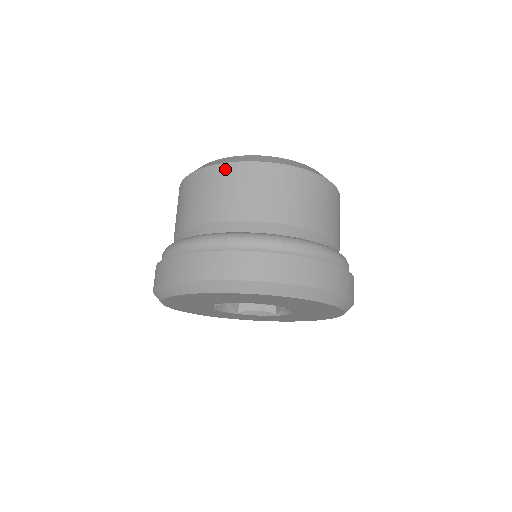
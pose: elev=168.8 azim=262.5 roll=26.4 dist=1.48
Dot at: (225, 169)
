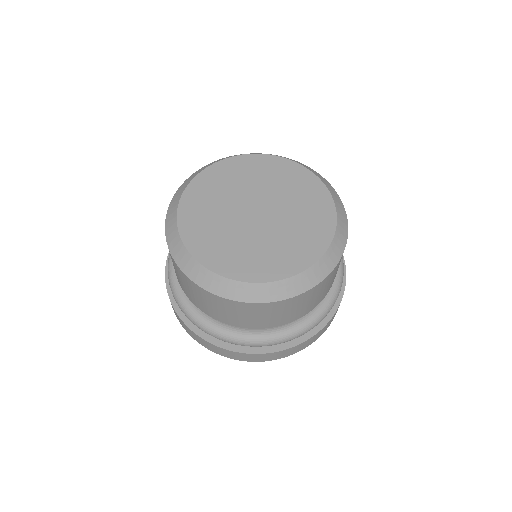
Dot at: (171, 257)
